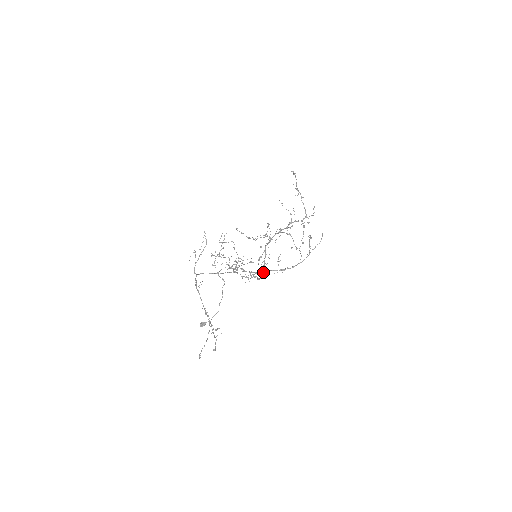
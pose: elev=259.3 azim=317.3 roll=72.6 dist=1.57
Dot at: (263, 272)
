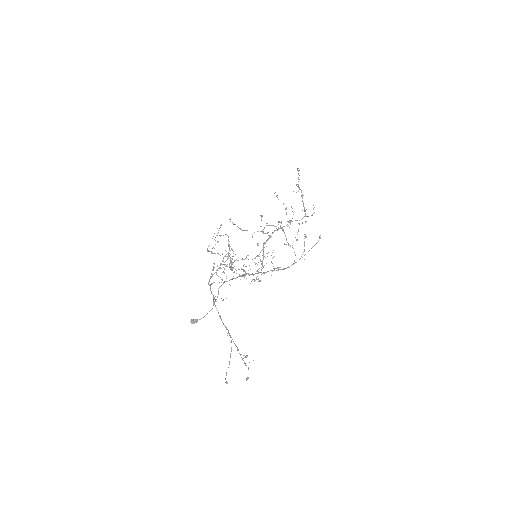
Dot at: (263, 273)
